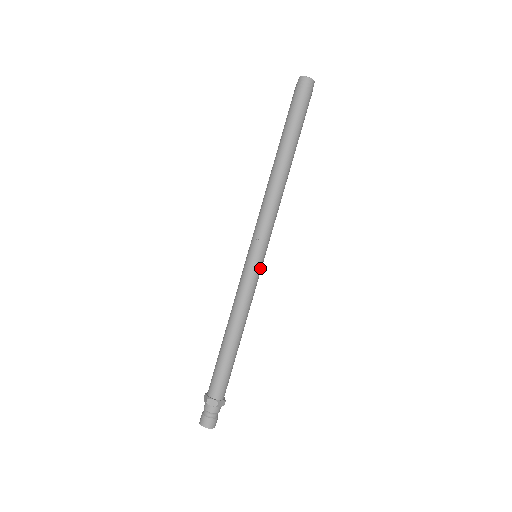
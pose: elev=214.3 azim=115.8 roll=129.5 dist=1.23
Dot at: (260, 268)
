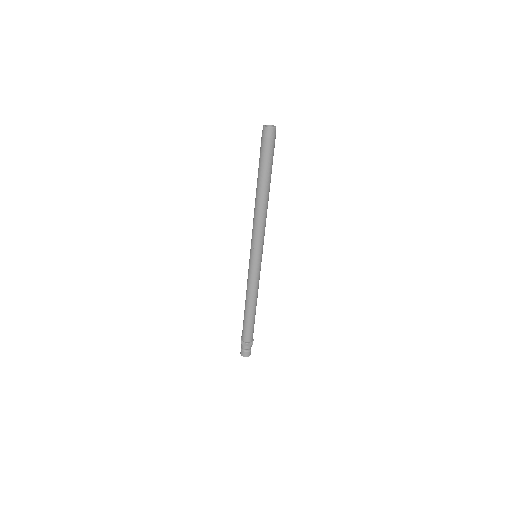
Dot at: (259, 265)
